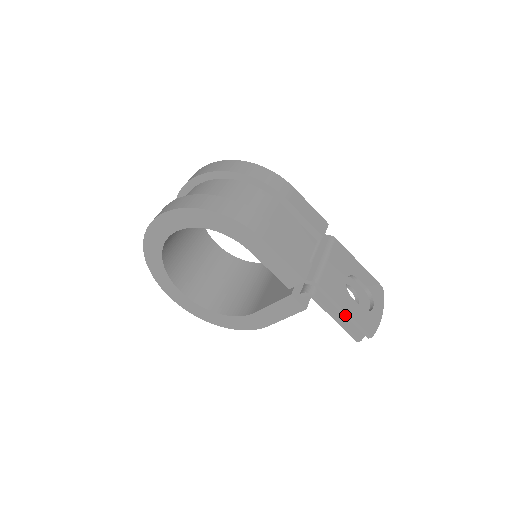
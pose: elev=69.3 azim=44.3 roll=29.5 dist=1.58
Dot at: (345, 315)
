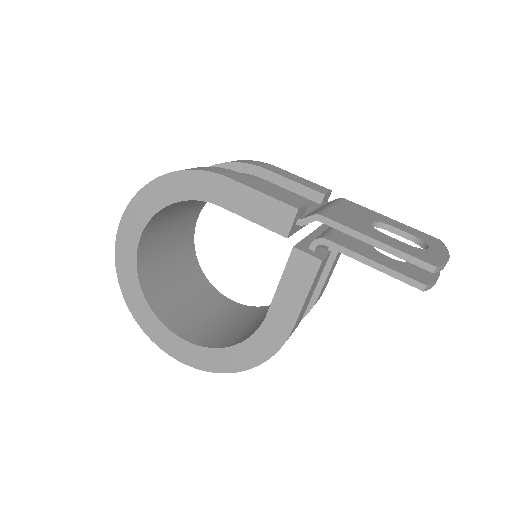
Dot at: (379, 247)
